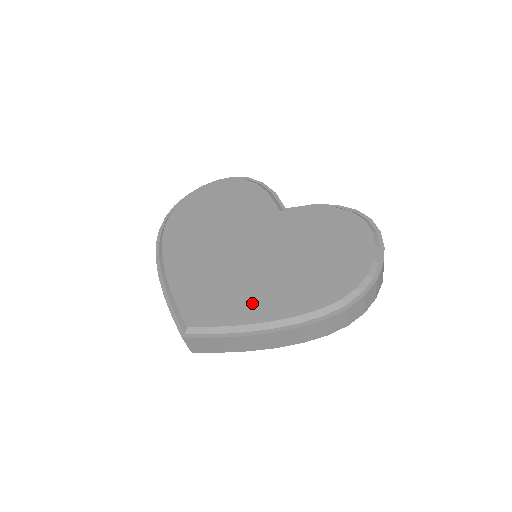
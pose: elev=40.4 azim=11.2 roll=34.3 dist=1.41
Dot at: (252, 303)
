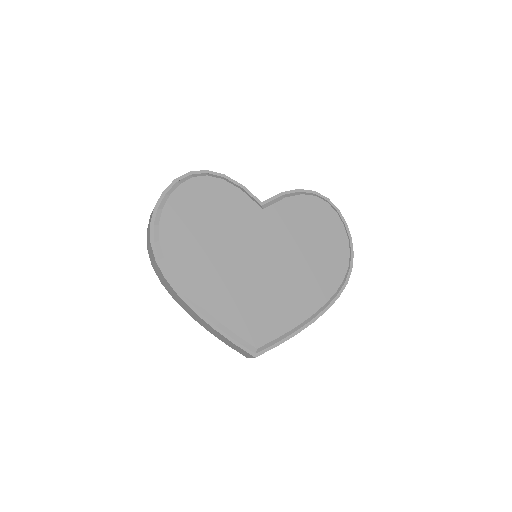
Dot at: (292, 307)
